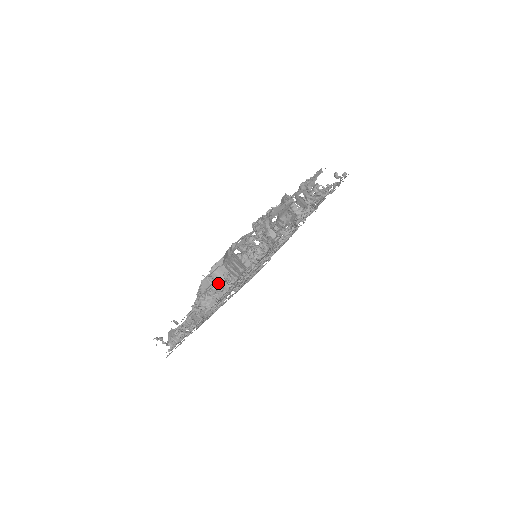
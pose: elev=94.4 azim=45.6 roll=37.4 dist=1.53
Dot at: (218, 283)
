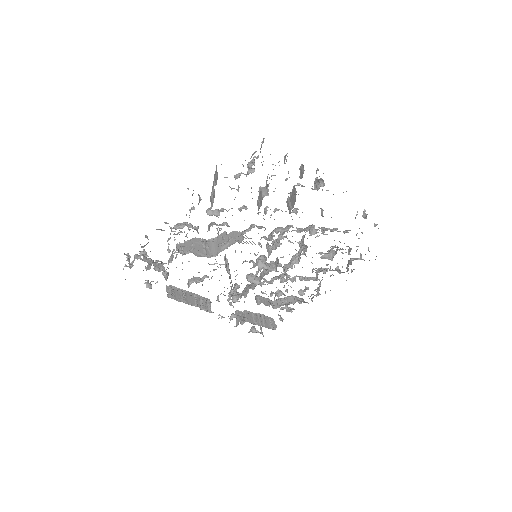
Dot at: (206, 247)
